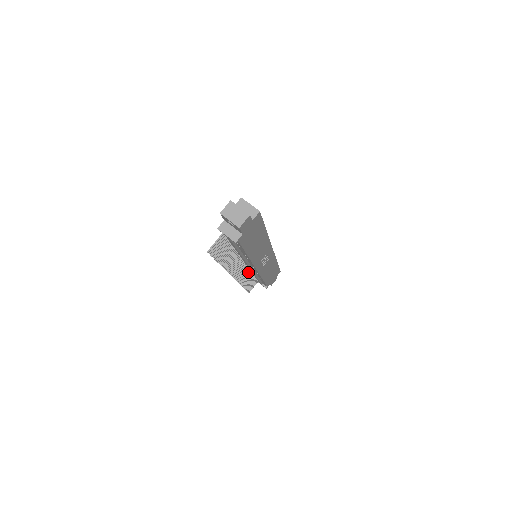
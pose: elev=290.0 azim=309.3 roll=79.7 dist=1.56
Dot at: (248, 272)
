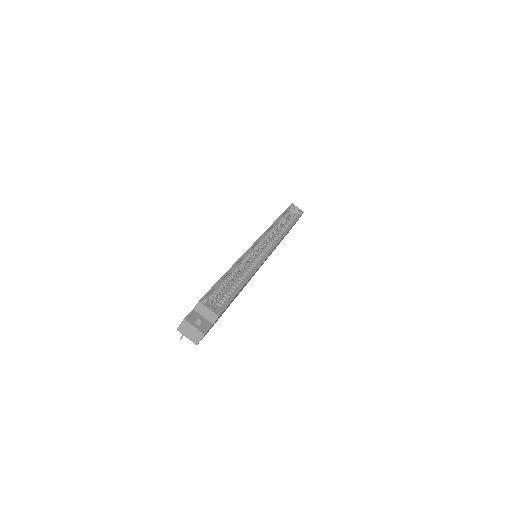
Dot at: occluded
